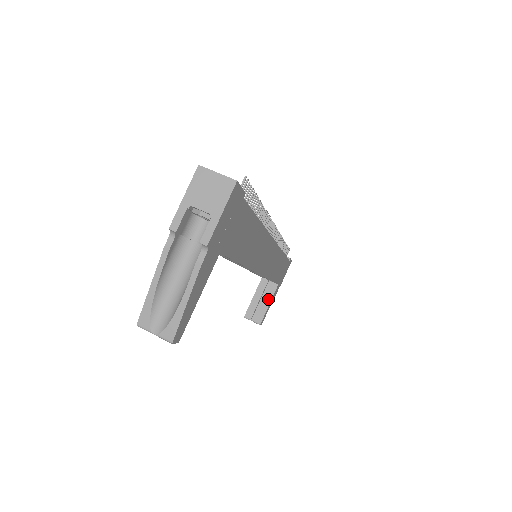
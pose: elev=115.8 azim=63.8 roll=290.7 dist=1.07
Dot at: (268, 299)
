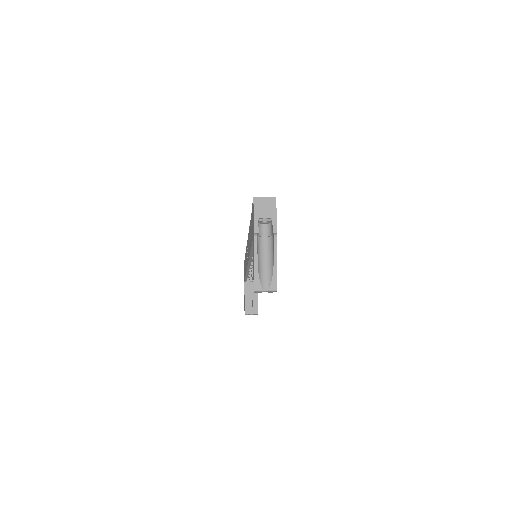
Dot at: (255, 294)
